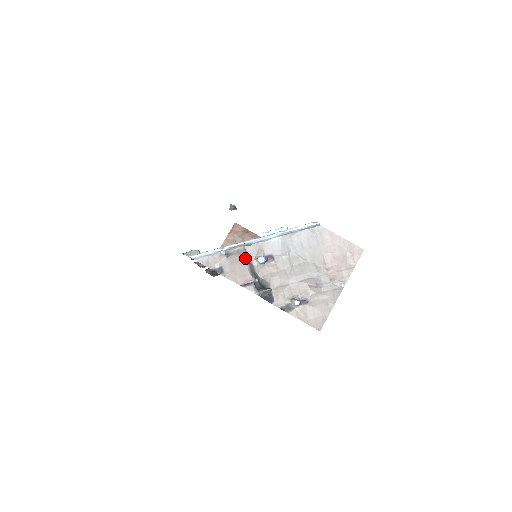
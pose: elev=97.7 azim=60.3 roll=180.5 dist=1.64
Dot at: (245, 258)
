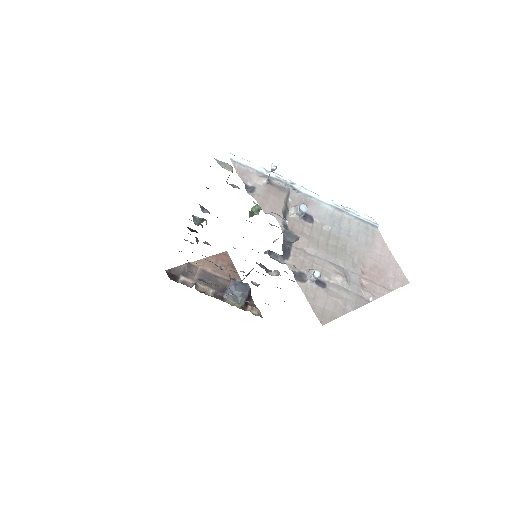
Dot at: (285, 197)
